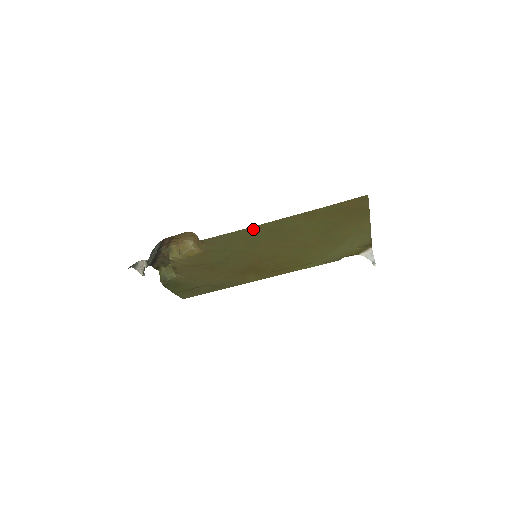
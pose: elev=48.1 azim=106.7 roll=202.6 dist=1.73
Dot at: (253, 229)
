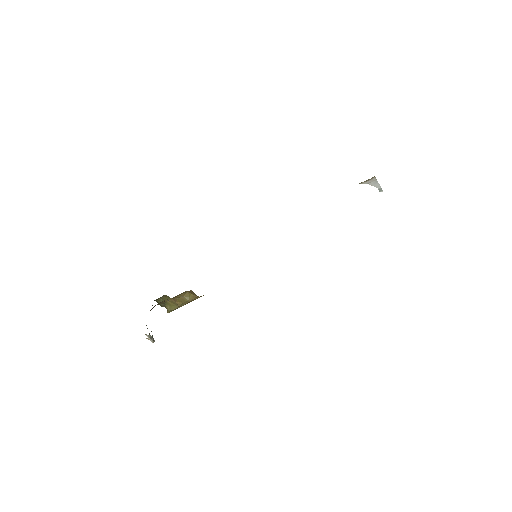
Dot at: occluded
